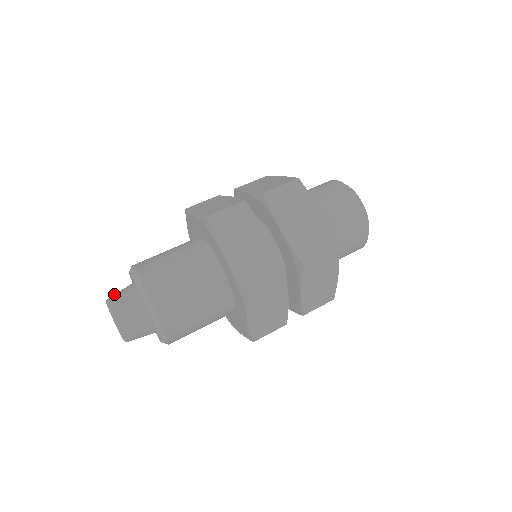
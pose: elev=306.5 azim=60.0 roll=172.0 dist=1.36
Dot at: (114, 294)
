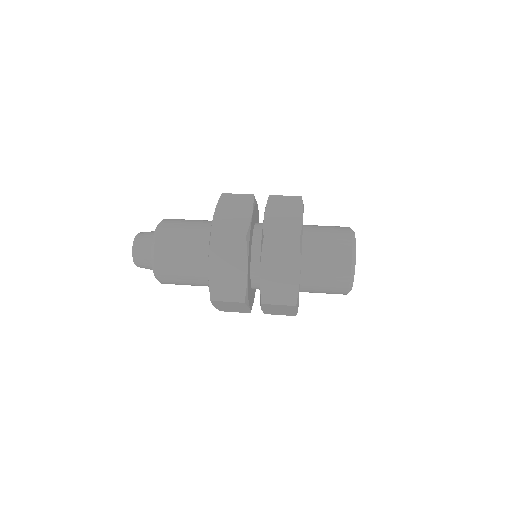
Dot at: occluded
